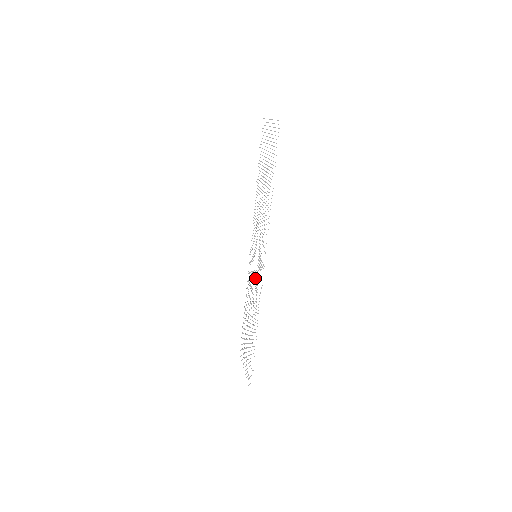
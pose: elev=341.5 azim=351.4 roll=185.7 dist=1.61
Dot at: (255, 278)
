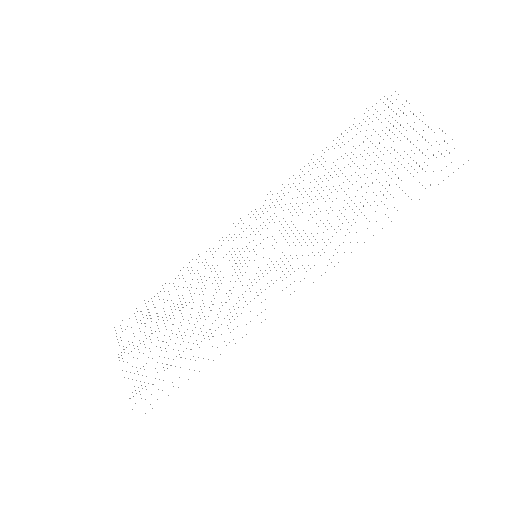
Dot at: occluded
